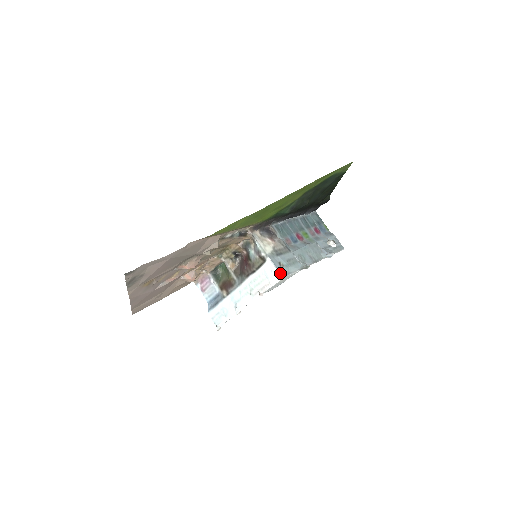
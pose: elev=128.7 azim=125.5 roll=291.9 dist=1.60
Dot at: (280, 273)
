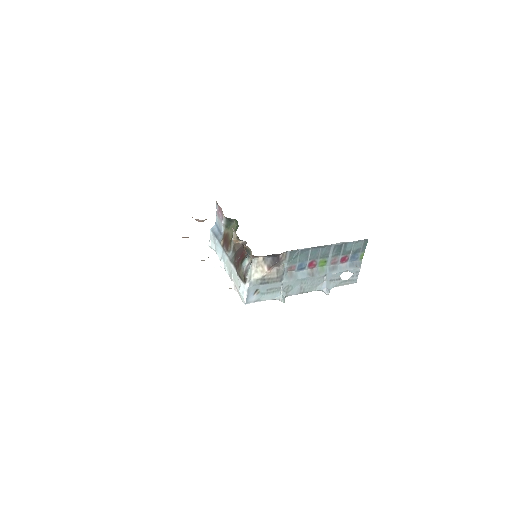
Dot at: (247, 300)
